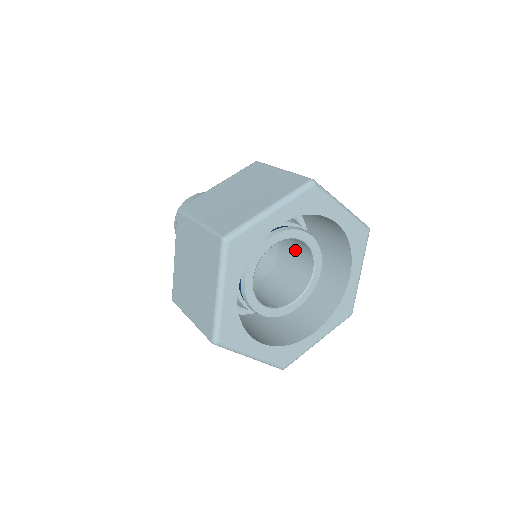
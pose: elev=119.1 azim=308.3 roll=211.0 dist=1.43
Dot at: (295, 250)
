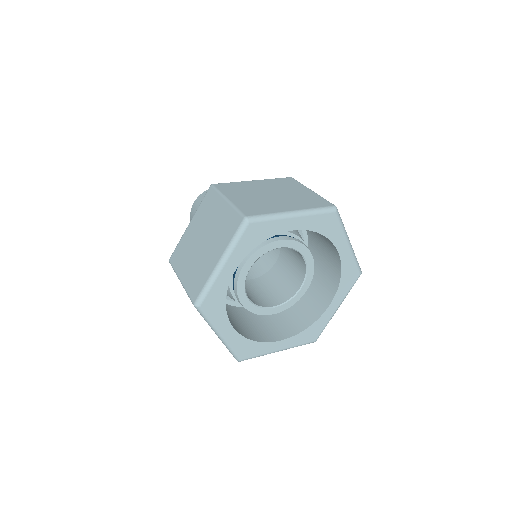
Dot at: (291, 265)
